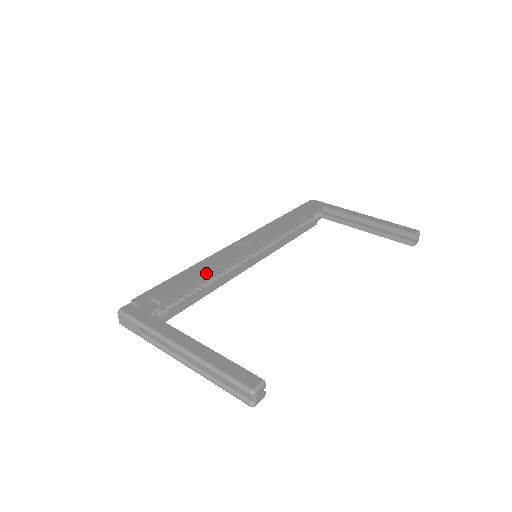
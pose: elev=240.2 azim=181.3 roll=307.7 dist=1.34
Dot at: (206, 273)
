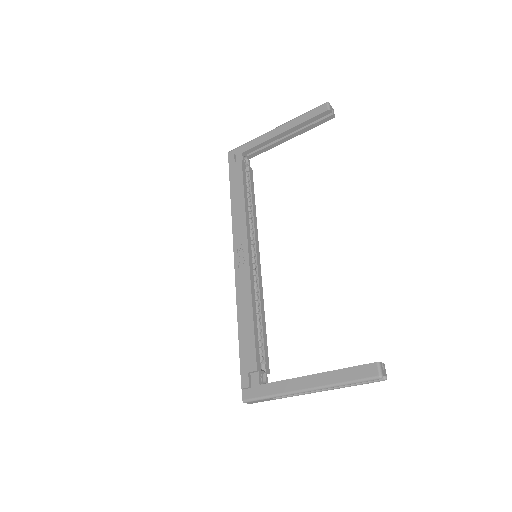
Dot at: (252, 315)
